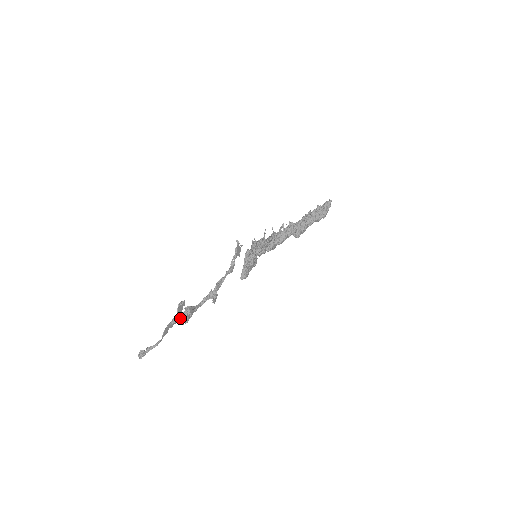
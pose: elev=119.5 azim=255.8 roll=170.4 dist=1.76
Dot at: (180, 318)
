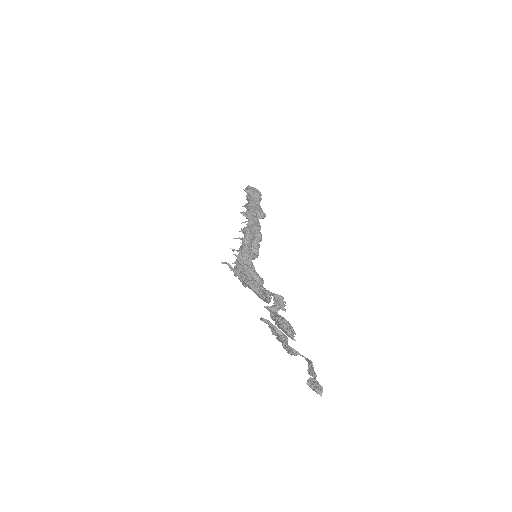
Dot at: (284, 329)
